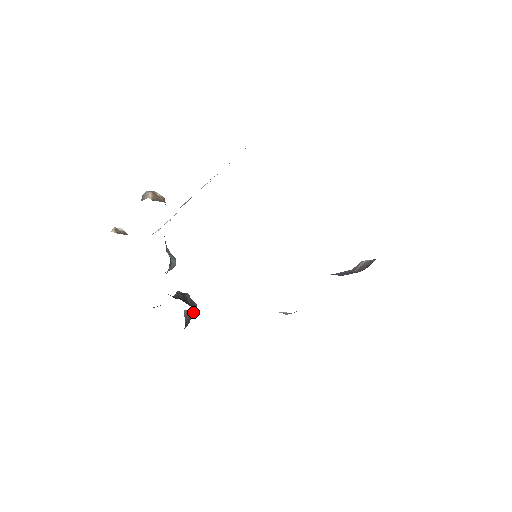
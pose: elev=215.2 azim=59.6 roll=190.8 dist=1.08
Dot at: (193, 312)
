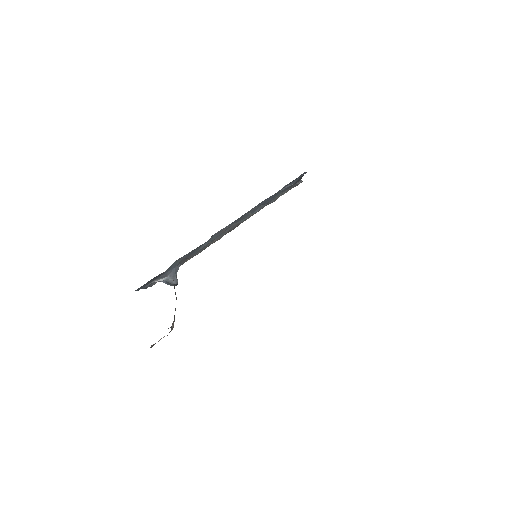
Dot at: (168, 328)
